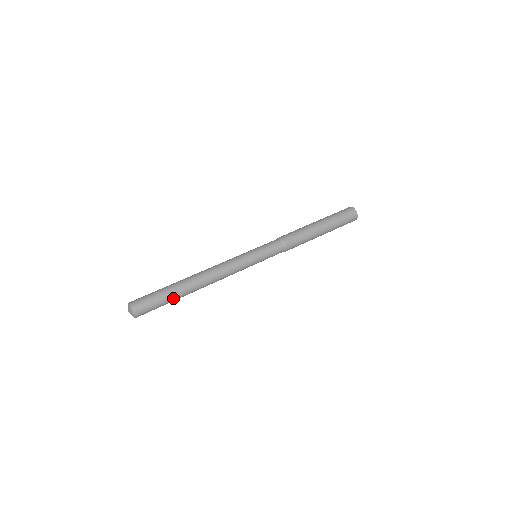
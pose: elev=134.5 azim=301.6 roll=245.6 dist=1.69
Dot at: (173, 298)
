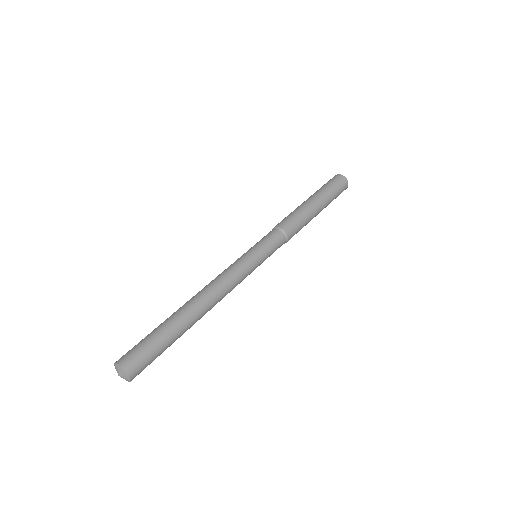
Dot at: (174, 337)
